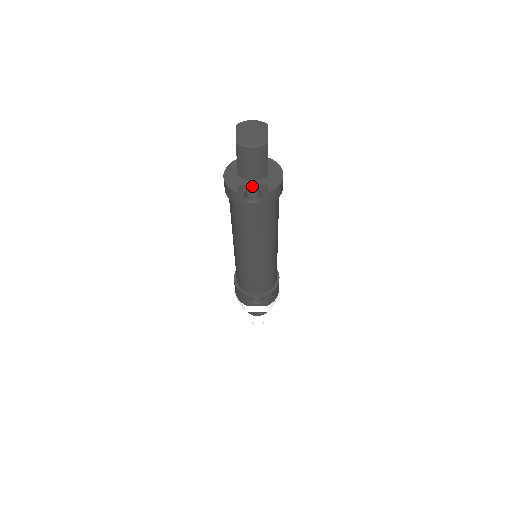
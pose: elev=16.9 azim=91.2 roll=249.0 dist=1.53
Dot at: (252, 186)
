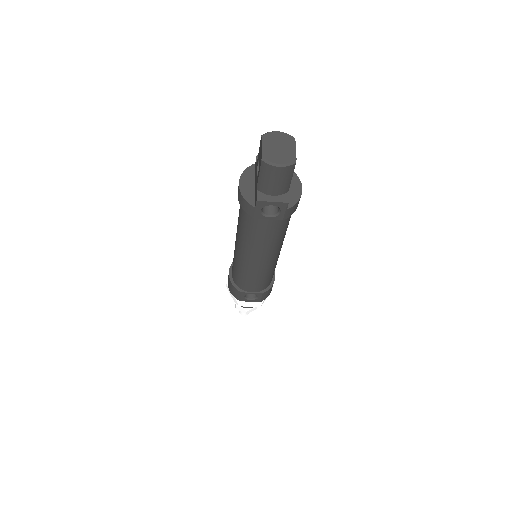
Dot at: (272, 202)
